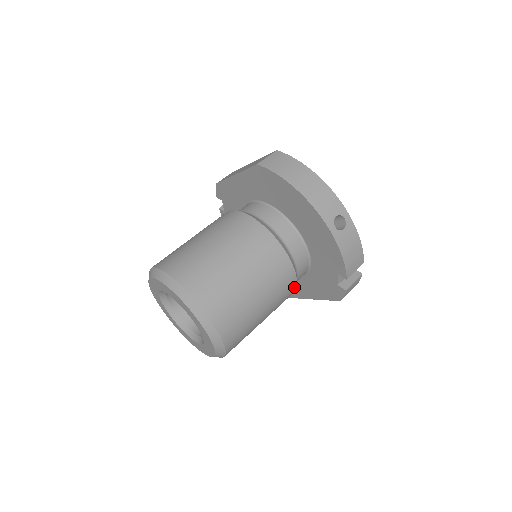
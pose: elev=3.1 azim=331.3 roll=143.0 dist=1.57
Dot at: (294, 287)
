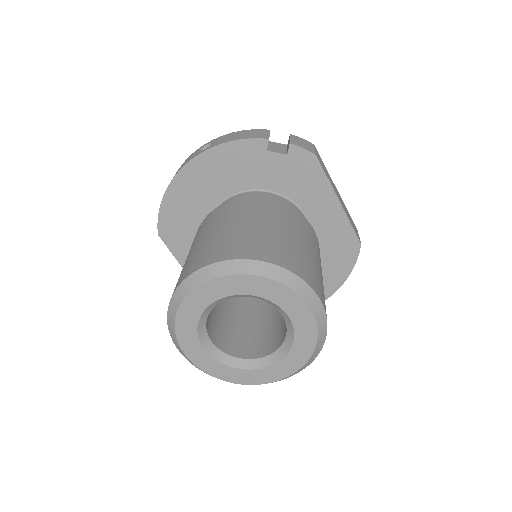
Dot at: (276, 202)
